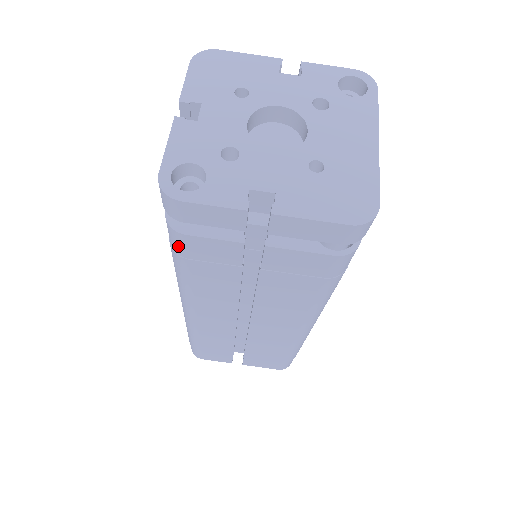
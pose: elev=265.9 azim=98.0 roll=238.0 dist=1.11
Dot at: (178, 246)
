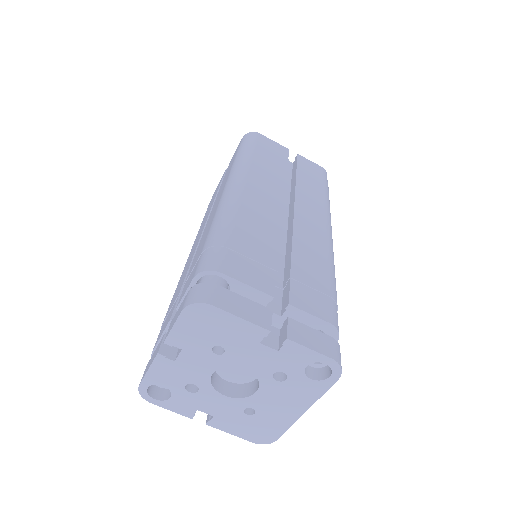
Dot at: occluded
